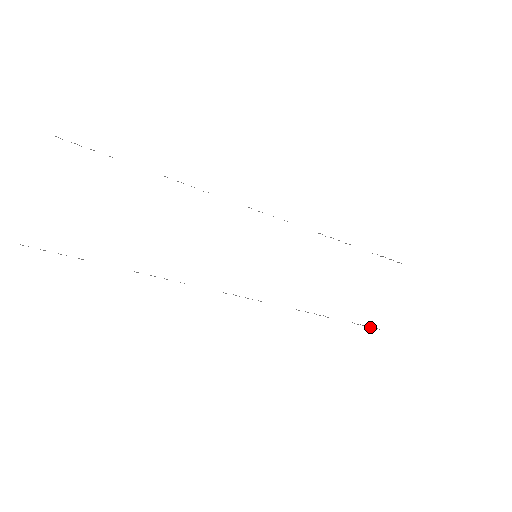
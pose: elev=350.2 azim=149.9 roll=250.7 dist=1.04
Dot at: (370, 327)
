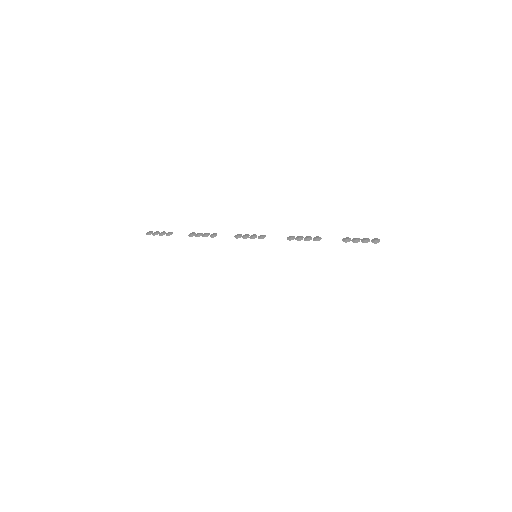
Dot at: occluded
